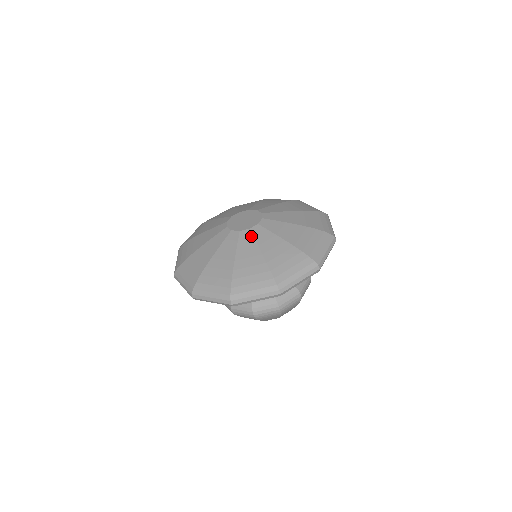
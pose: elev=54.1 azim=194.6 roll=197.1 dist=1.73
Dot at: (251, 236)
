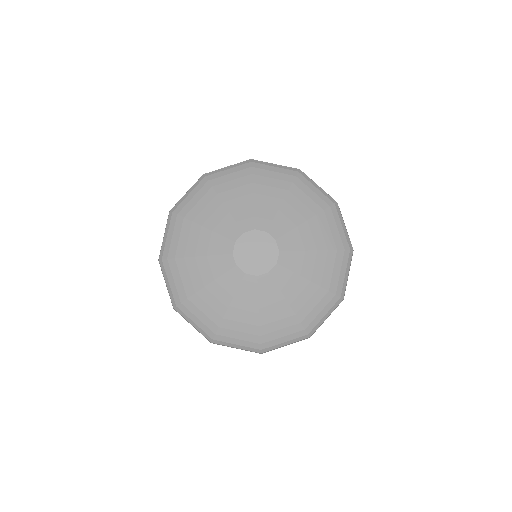
Dot at: (238, 282)
